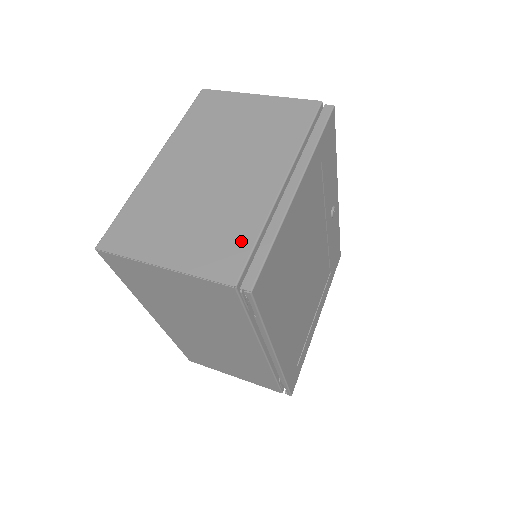
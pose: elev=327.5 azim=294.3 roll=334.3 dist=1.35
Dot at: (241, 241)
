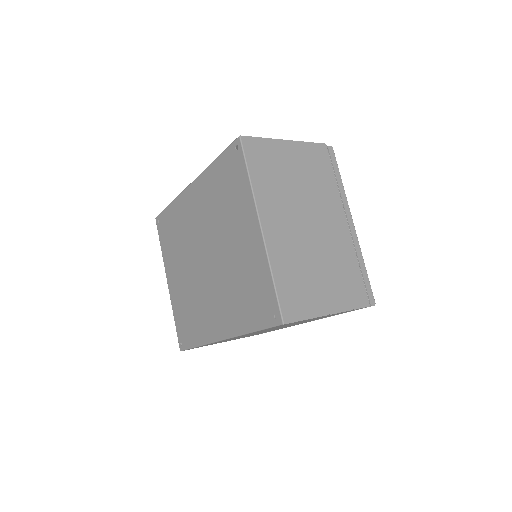
Dot at: (355, 275)
